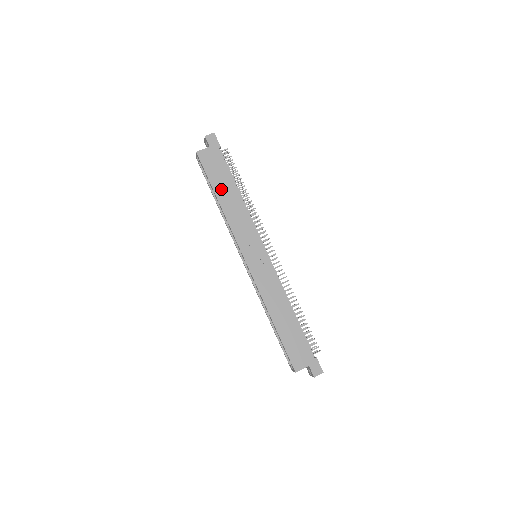
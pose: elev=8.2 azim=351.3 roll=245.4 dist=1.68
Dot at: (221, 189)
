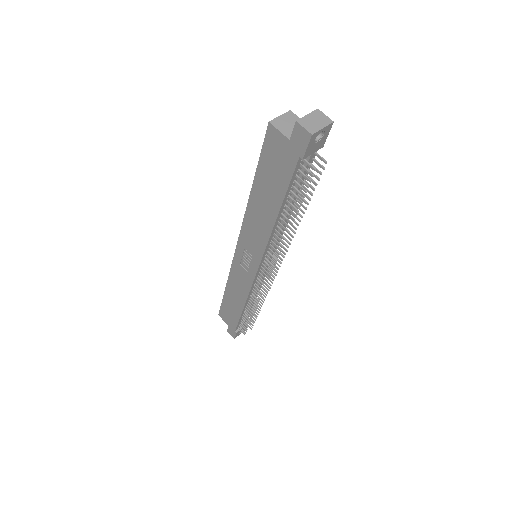
Dot at: (262, 189)
